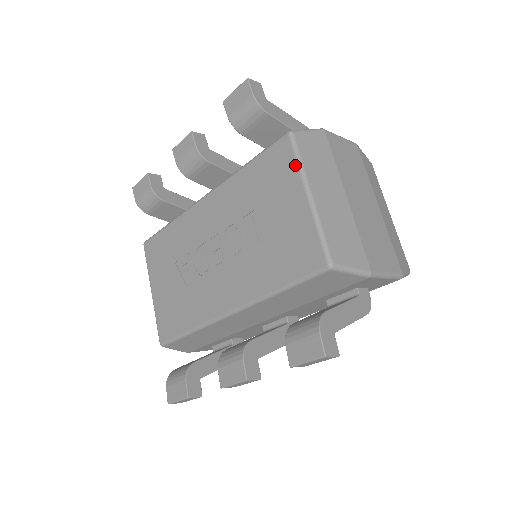
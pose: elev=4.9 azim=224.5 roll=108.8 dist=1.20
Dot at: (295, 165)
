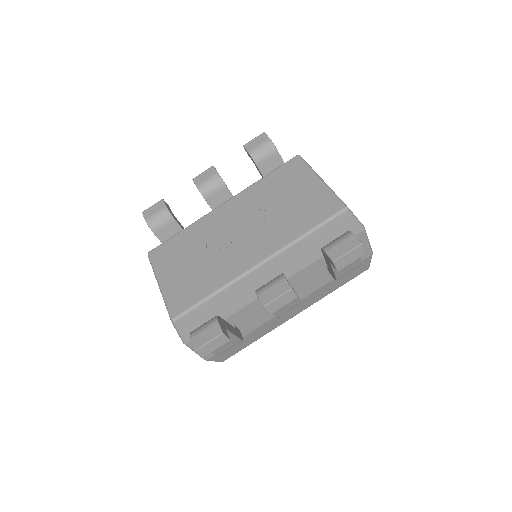
Dot at: (307, 168)
